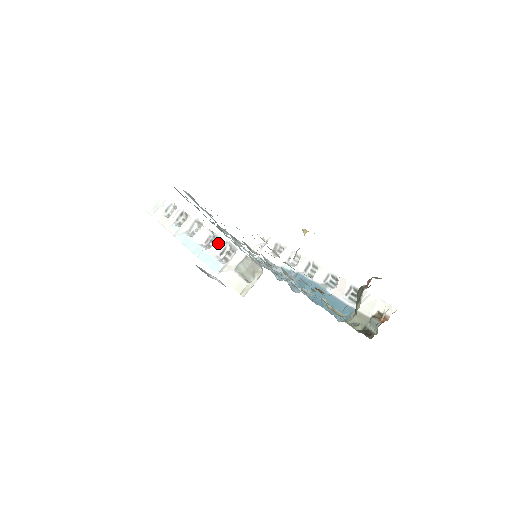
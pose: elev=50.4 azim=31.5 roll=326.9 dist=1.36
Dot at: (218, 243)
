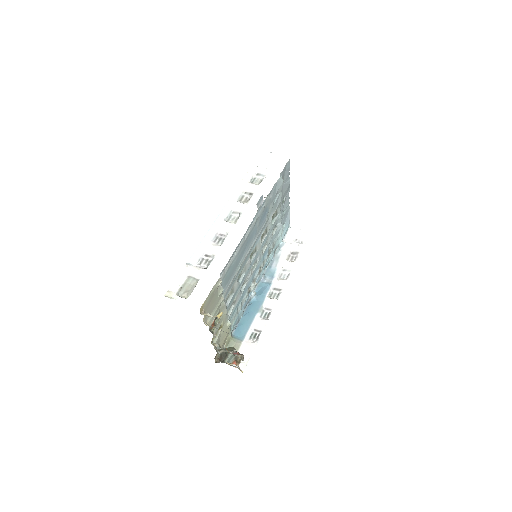
Dot at: (214, 248)
